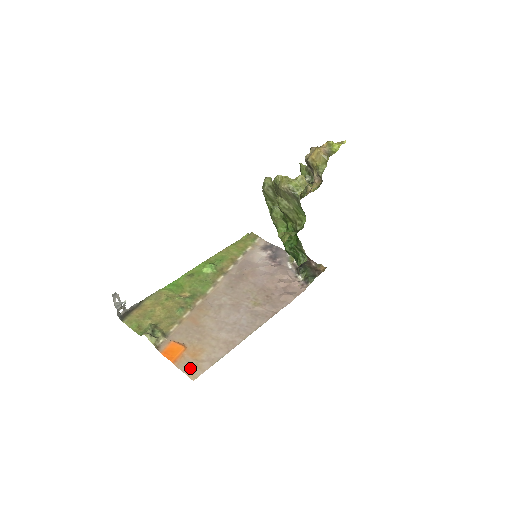
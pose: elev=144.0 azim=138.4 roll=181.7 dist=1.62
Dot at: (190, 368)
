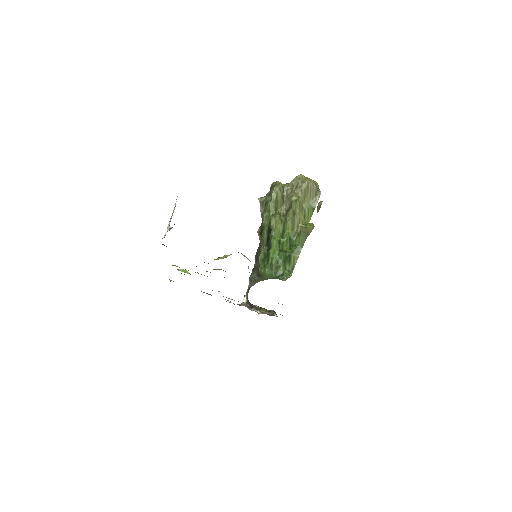
Dot at: occluded
